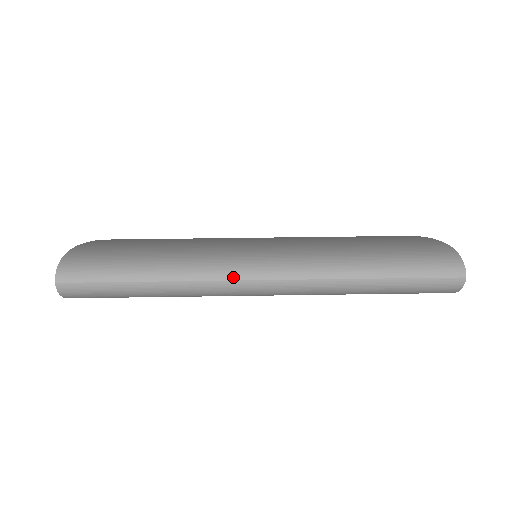
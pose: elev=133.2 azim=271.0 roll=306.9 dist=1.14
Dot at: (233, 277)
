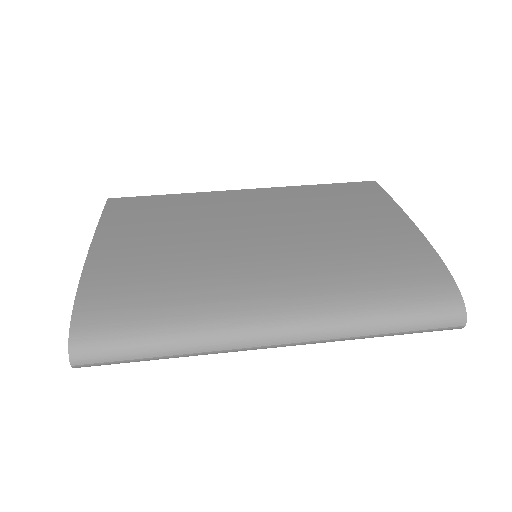
Dot at: (249, 345)
